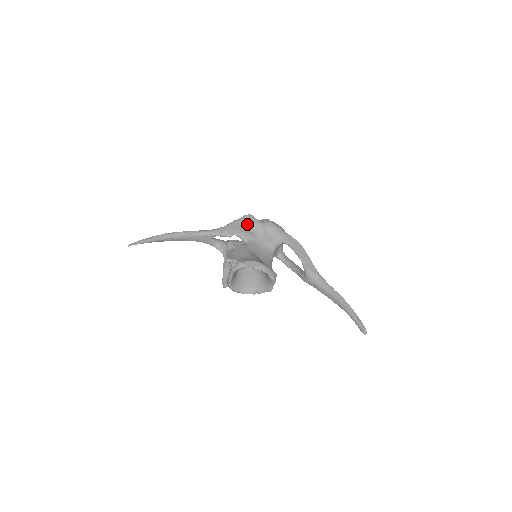
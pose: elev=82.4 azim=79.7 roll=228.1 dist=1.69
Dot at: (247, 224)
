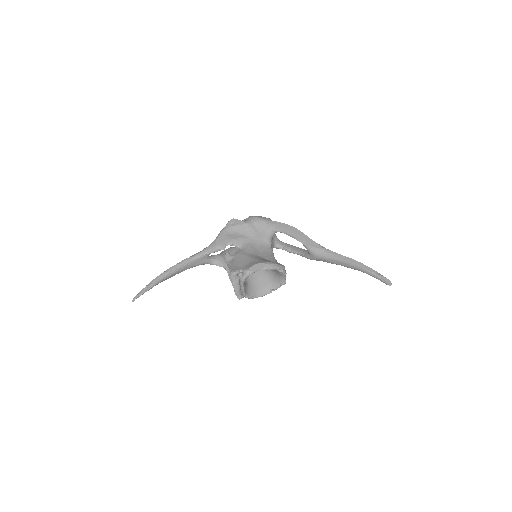
Dot at: (234, 229)
